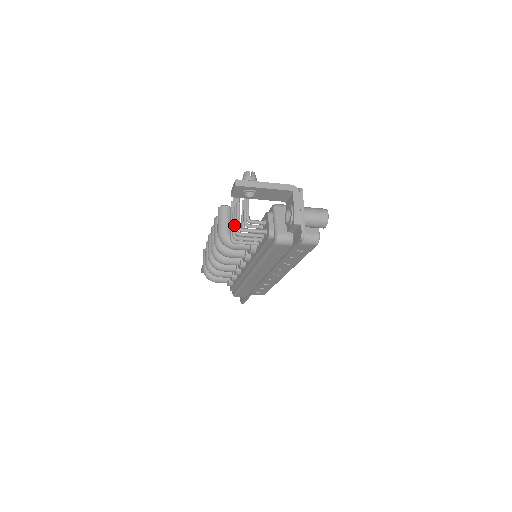
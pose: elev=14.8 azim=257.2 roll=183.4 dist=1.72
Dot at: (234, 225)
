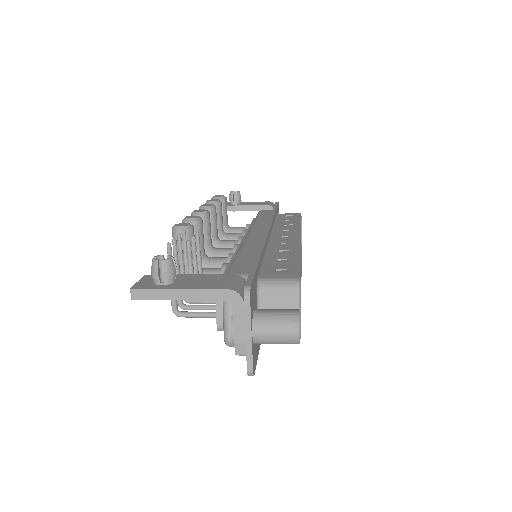
Dot at: occluded
